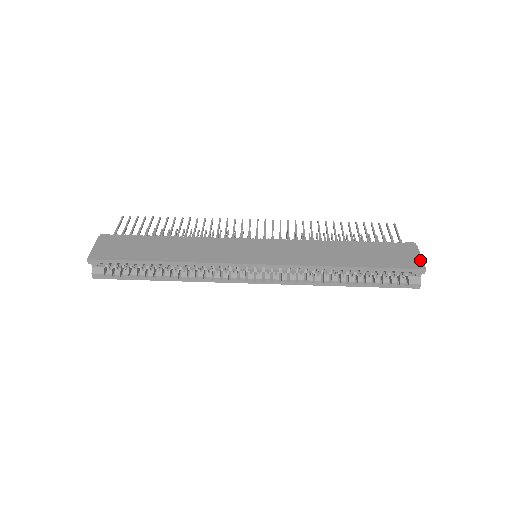
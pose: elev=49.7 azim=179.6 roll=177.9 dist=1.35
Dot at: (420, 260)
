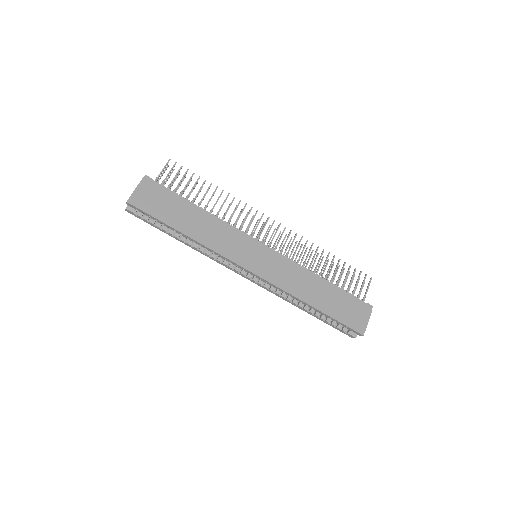
Dot at: (365, 325)
